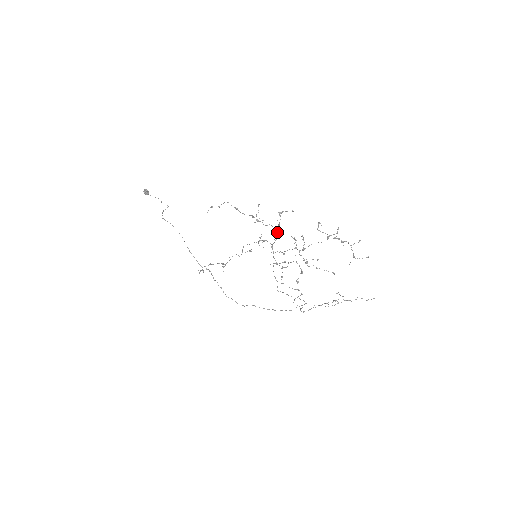
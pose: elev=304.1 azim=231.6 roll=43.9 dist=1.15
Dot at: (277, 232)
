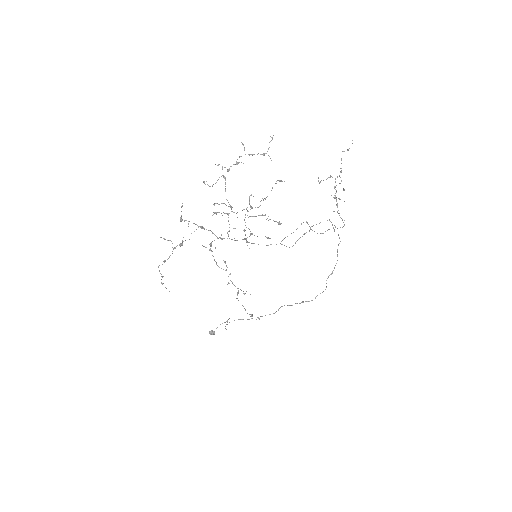
Dot at: occluded
